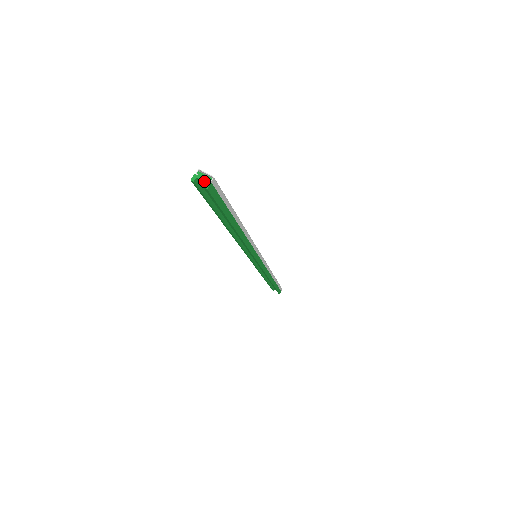
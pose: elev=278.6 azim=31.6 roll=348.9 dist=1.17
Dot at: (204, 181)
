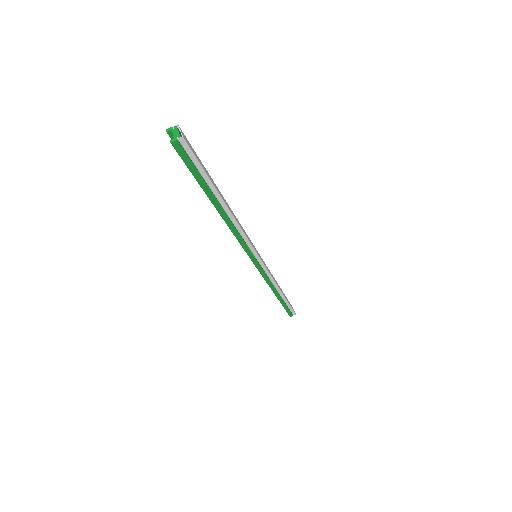
Dot at: (174, 136)
